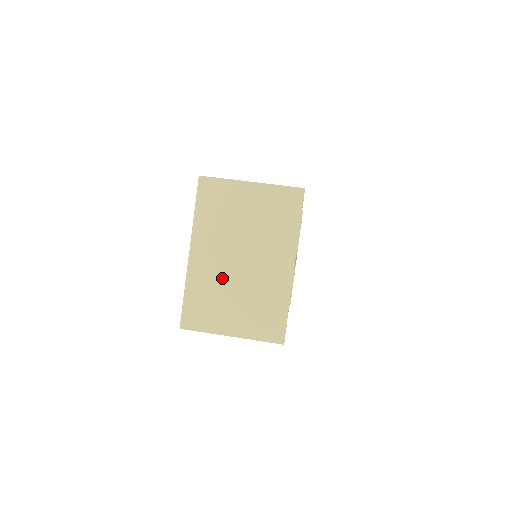
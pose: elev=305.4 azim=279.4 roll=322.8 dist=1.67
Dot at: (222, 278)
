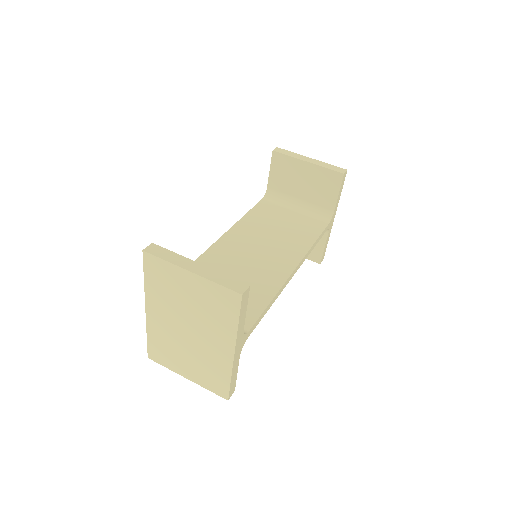
Dot at: (174, 338)
